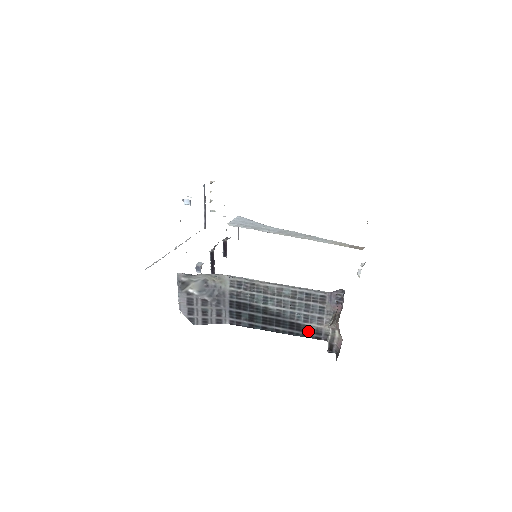
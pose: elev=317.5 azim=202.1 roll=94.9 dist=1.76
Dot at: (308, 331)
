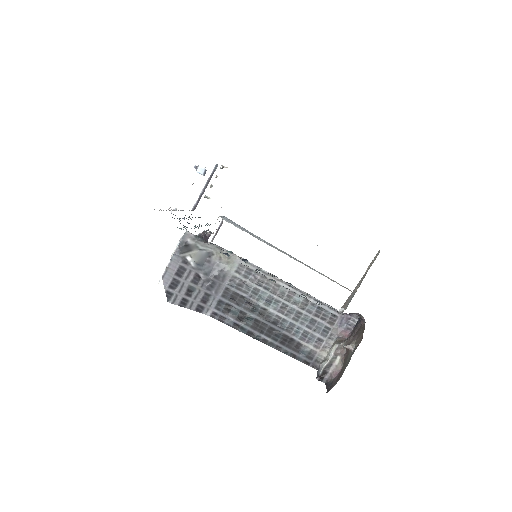
Dot at: (299, 351)
